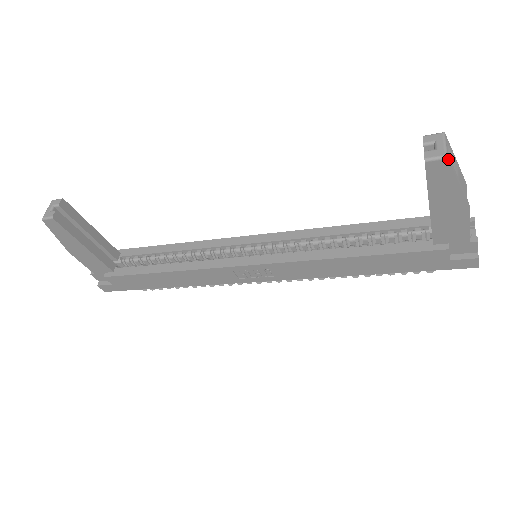
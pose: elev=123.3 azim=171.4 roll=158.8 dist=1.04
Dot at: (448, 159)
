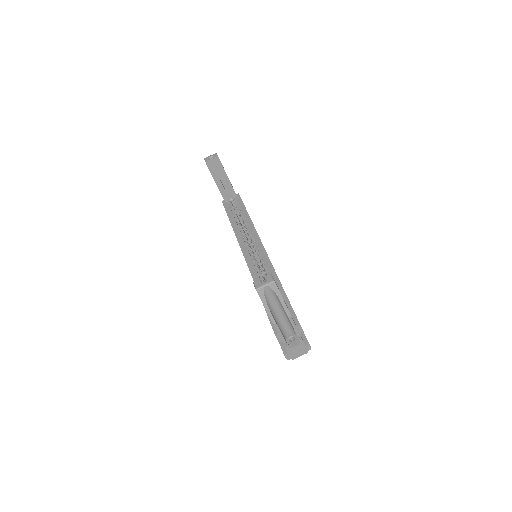
Dot at: occluded
